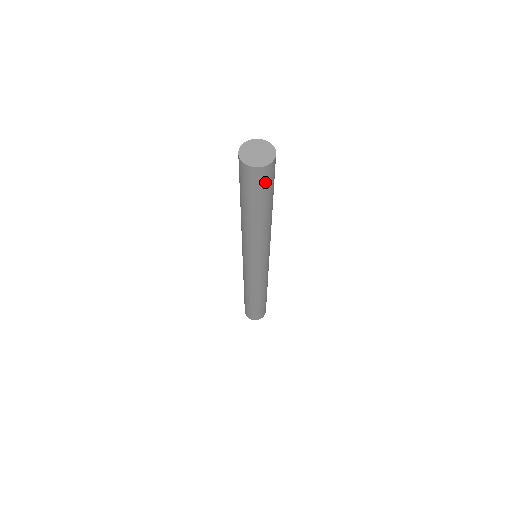
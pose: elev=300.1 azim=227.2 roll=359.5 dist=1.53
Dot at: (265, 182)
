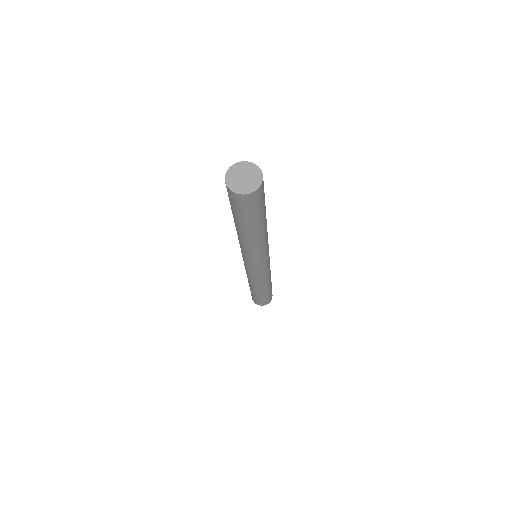
Dot at: (238, 205)
